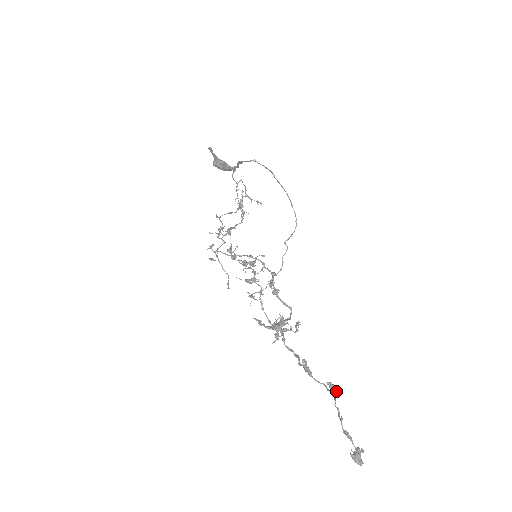
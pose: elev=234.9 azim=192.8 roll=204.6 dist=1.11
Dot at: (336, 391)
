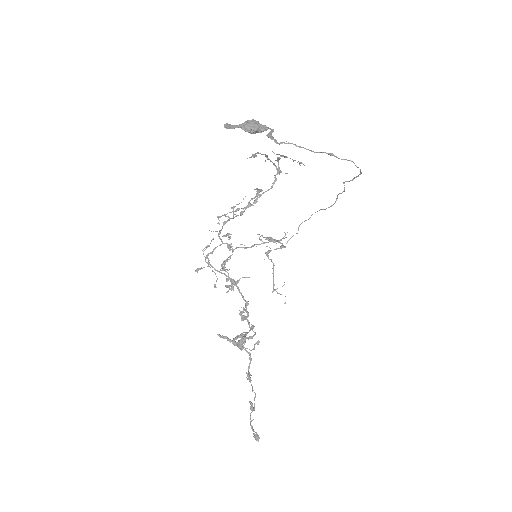
Dot at: (253, 409)
